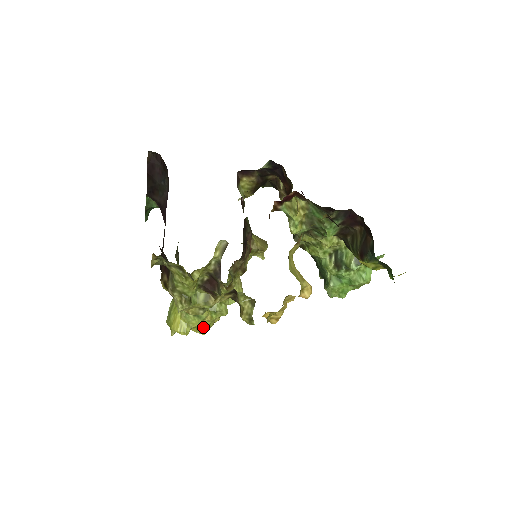
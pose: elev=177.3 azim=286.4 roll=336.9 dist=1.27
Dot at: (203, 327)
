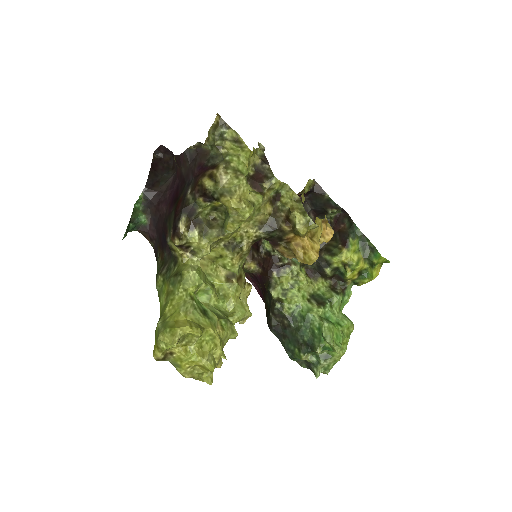
Dot at: (213, 346)
